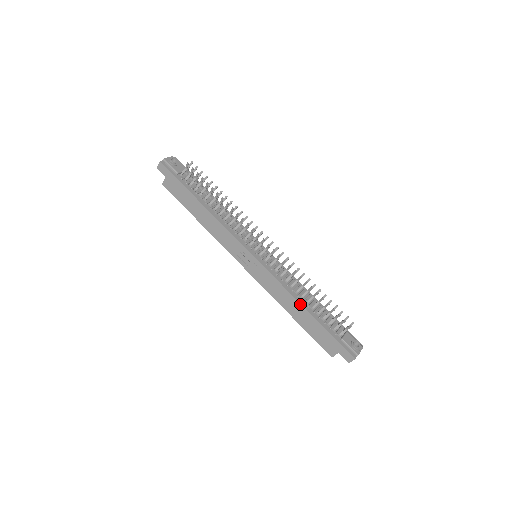
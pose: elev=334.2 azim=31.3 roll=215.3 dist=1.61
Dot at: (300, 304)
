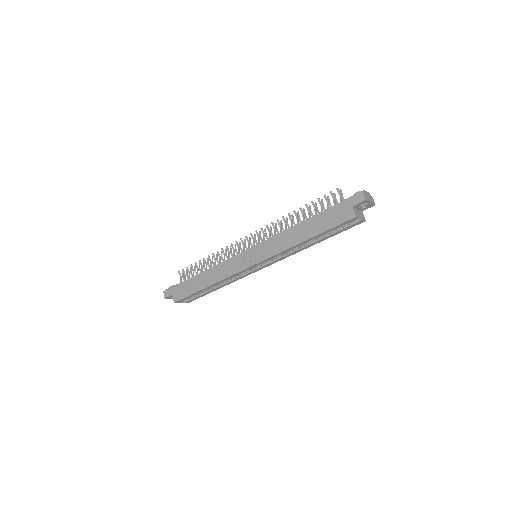
Dot at: (298, 224)
